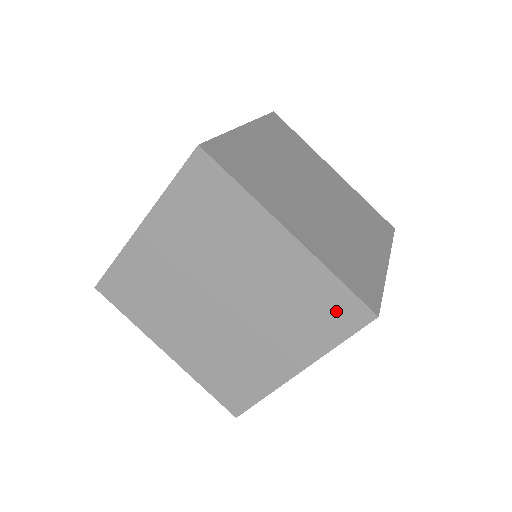
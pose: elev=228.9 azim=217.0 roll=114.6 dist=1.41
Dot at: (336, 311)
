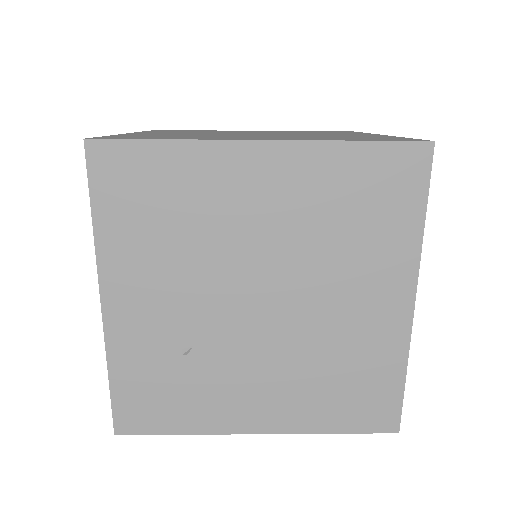
Dot at: occluded
